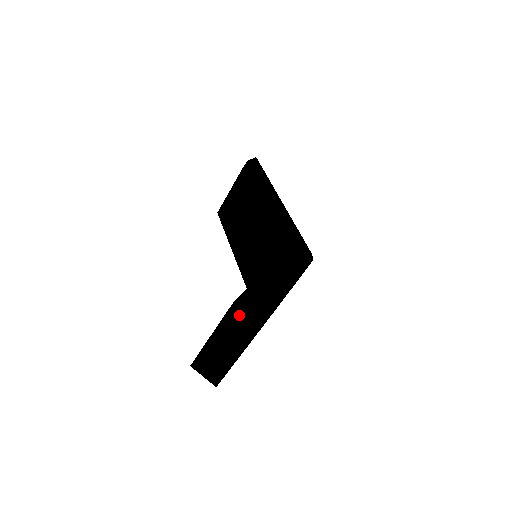
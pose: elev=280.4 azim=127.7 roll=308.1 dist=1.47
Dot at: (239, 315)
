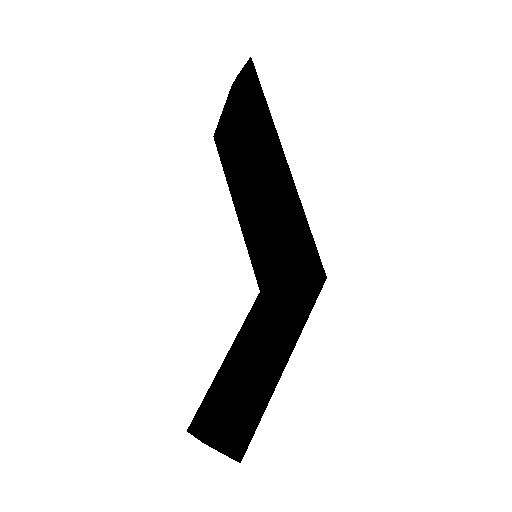
Dot at: occluded
